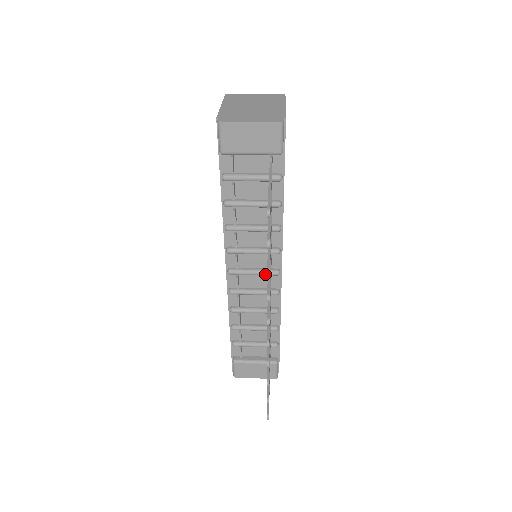
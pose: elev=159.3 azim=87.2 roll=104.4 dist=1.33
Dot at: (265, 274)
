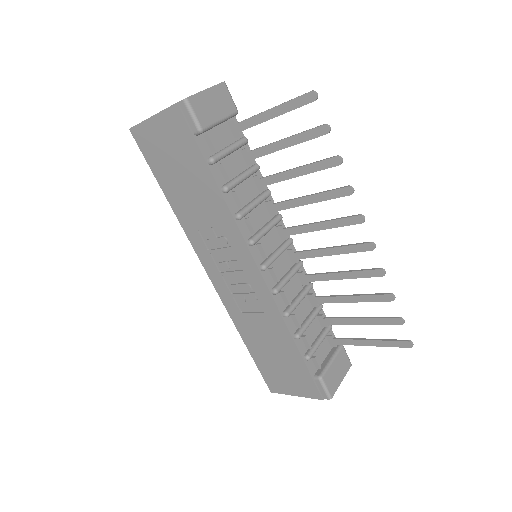
Dot at: (286, 247)
